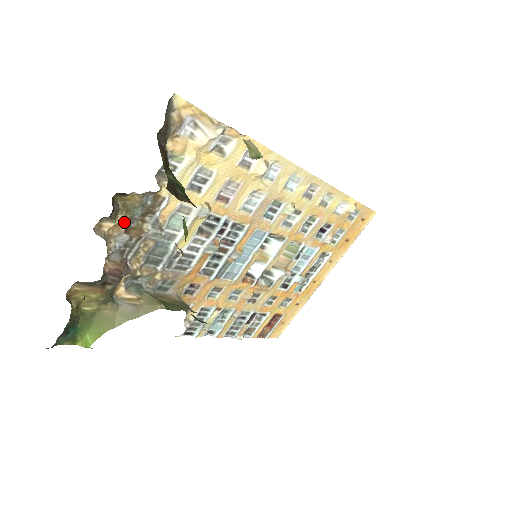
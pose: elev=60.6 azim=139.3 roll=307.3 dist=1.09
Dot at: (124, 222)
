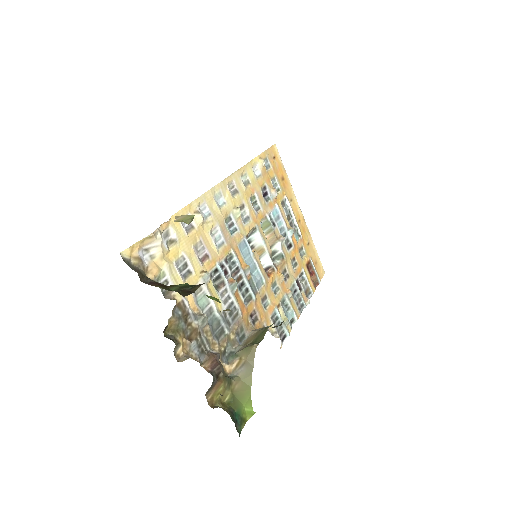
Dot at: (183, 338)
